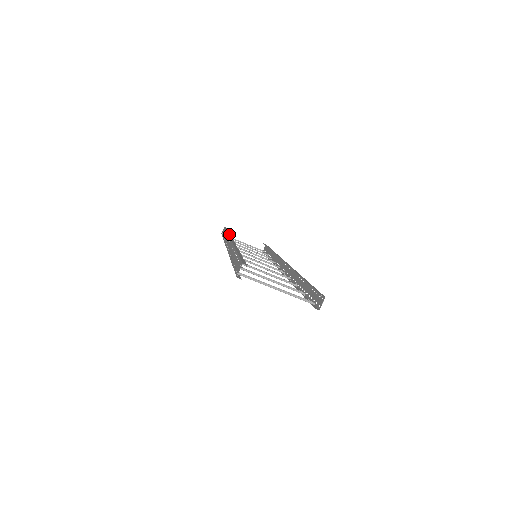
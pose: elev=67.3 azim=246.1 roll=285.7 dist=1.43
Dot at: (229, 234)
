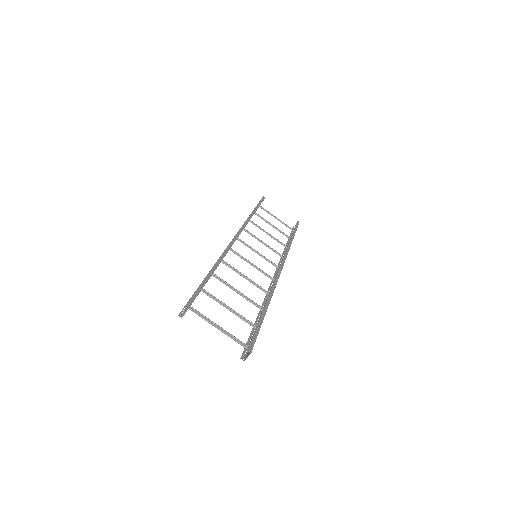
Dot at: (248, 219)
